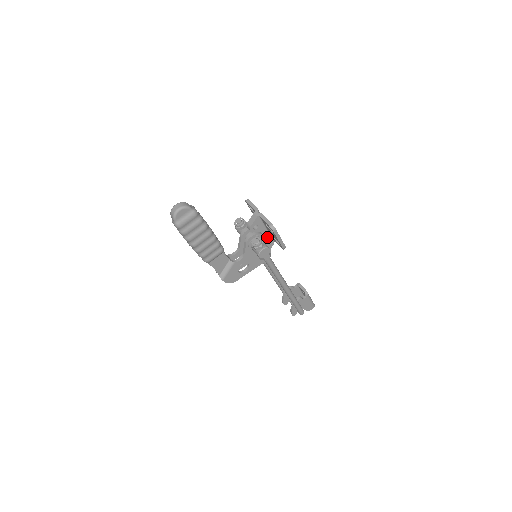
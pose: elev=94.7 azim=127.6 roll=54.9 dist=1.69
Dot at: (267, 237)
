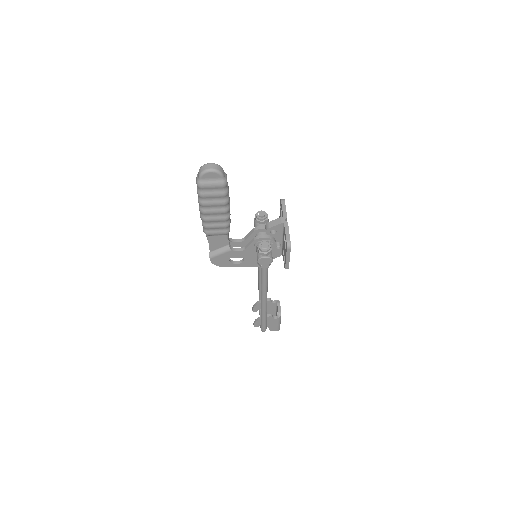
Dot at: (278, 247)
